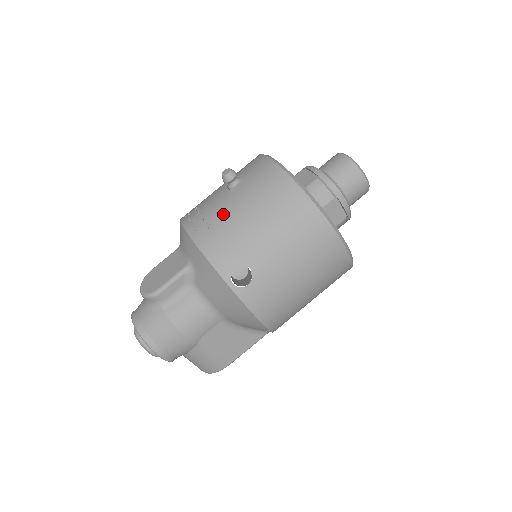
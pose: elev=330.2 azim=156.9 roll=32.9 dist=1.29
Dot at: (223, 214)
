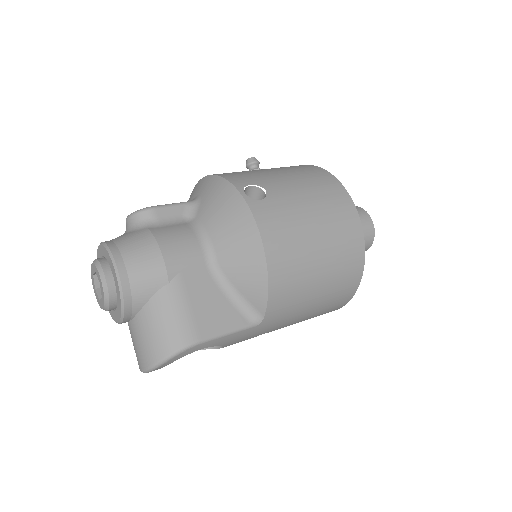
Dot at: occluded
